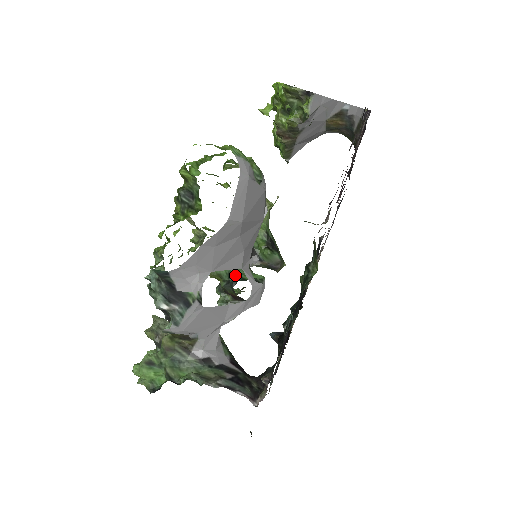
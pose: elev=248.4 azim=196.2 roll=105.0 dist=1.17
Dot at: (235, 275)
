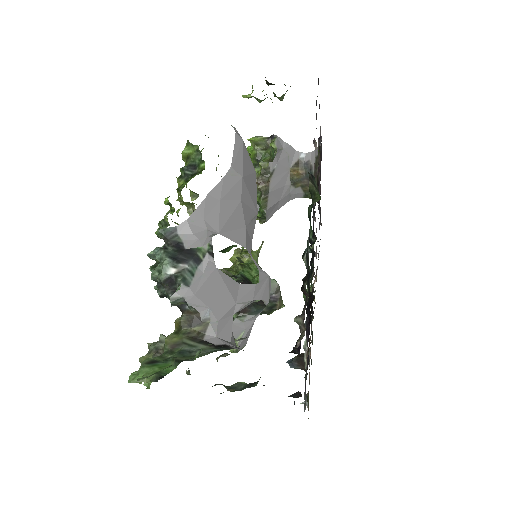
Dot at: occluded
